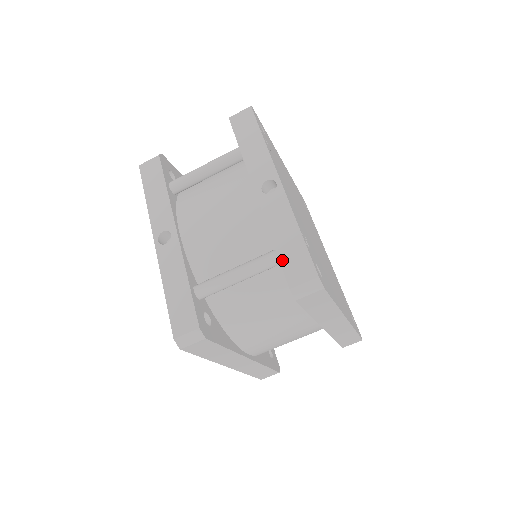
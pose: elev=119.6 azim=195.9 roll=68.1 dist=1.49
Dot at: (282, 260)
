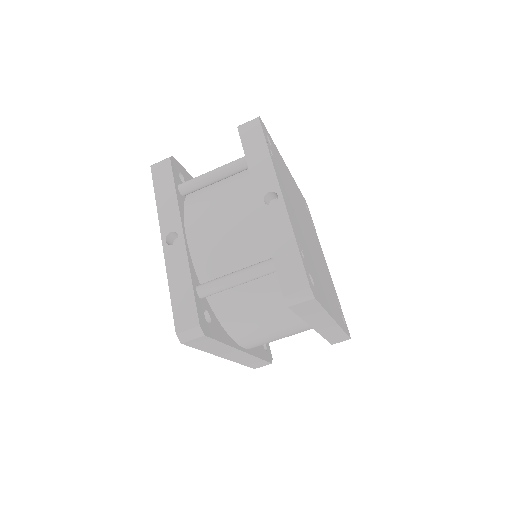
Dot at: (278, 269)
